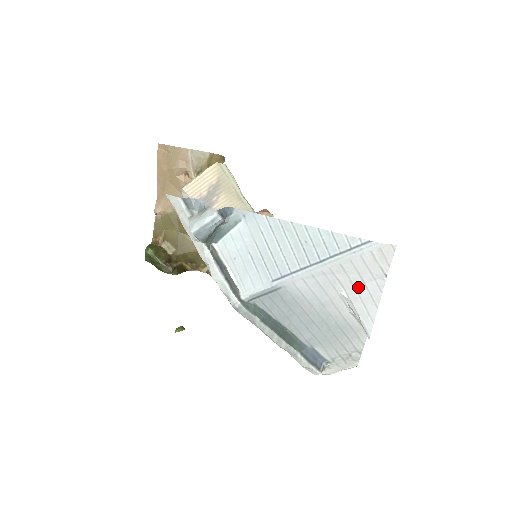
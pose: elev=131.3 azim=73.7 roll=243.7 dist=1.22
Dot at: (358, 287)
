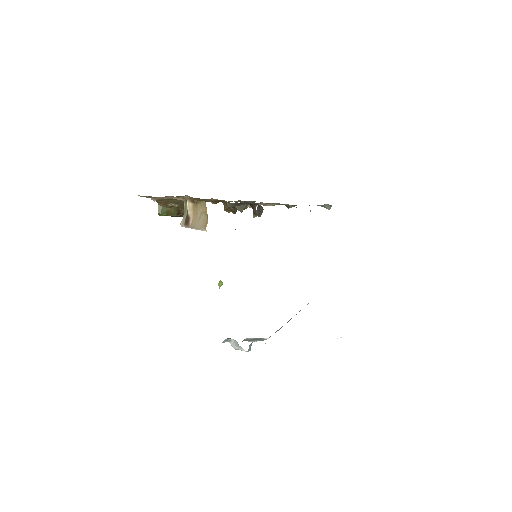
Dot at: occluded
